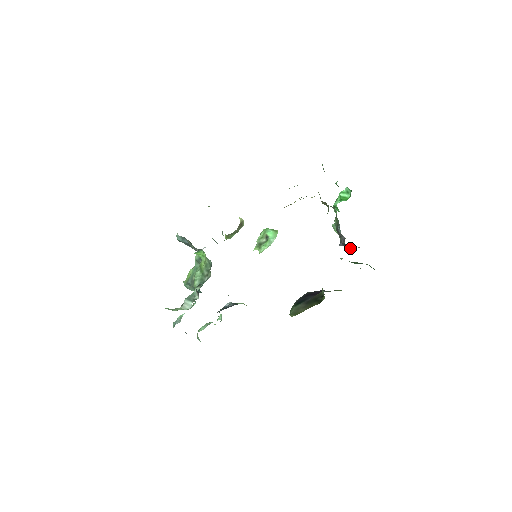
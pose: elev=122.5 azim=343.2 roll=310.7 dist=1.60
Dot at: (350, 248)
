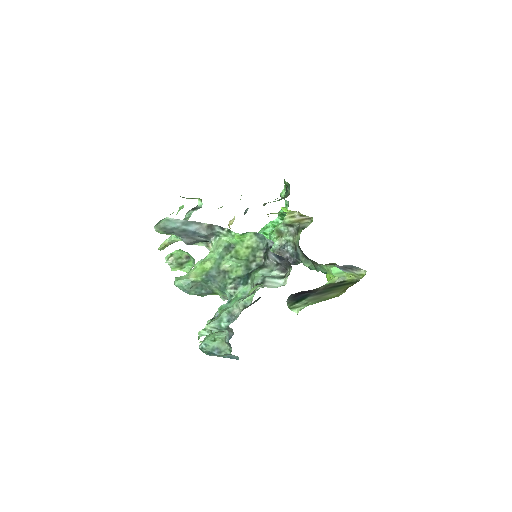
Dot at: (294, 264)
